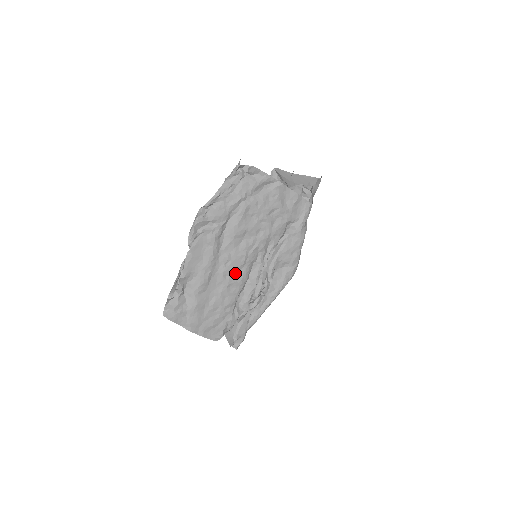
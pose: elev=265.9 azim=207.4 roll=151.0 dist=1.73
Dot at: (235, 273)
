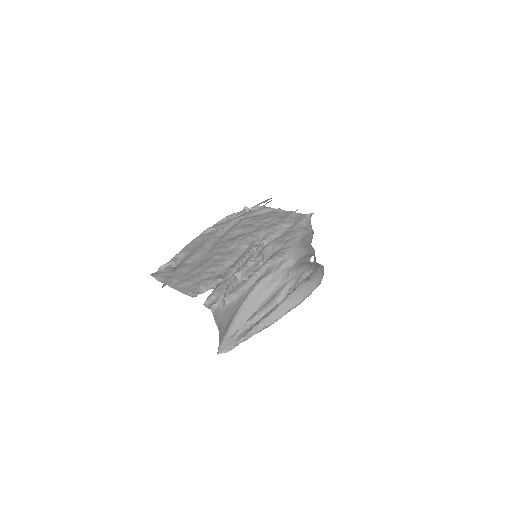
Dot at: (224, 251)
